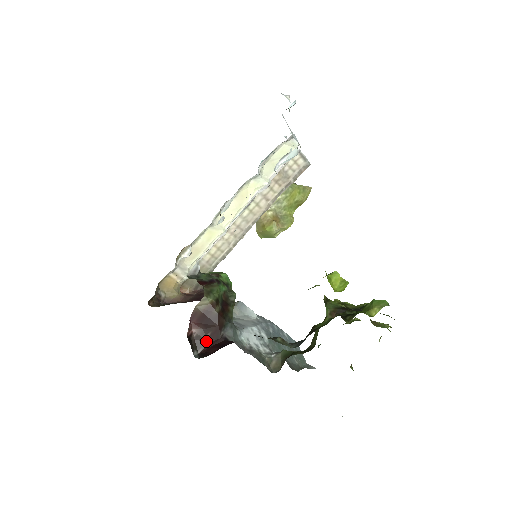
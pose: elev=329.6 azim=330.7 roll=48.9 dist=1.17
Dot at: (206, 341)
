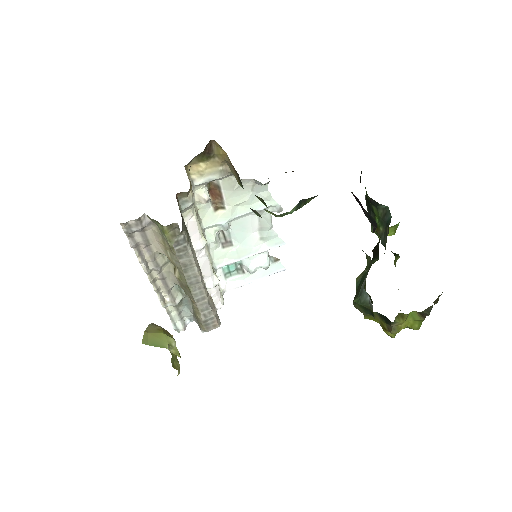
Dot at: occluded
